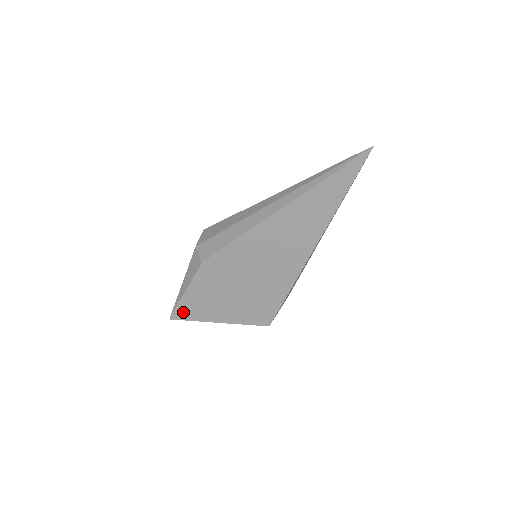
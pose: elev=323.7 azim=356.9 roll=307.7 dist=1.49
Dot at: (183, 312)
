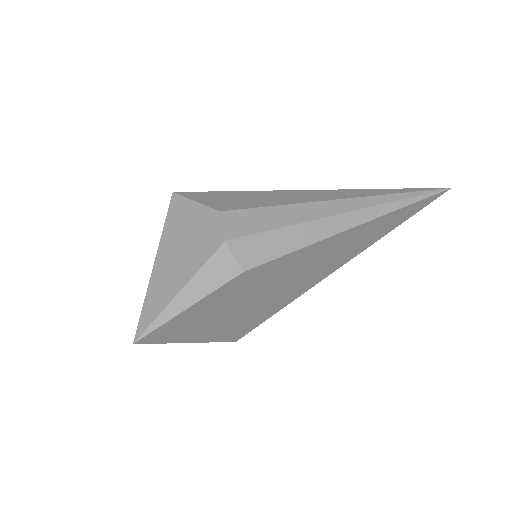
Dot at: (161, 333)
